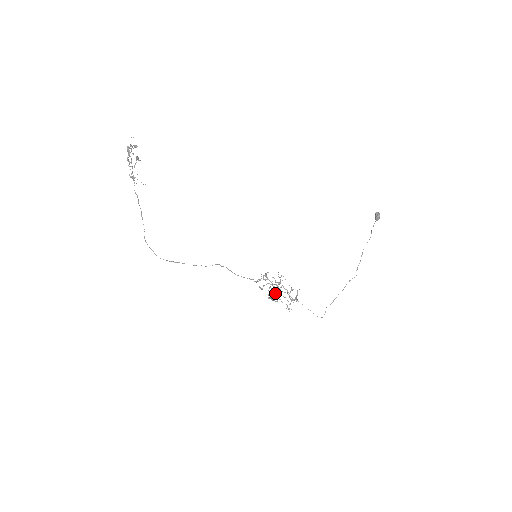
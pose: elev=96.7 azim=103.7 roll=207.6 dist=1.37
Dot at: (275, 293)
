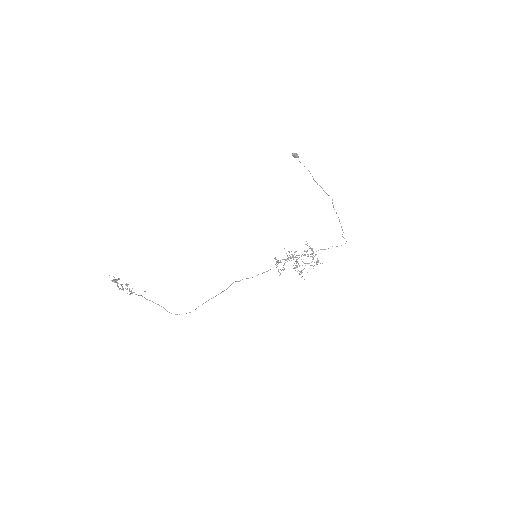
Dot at: occluded
